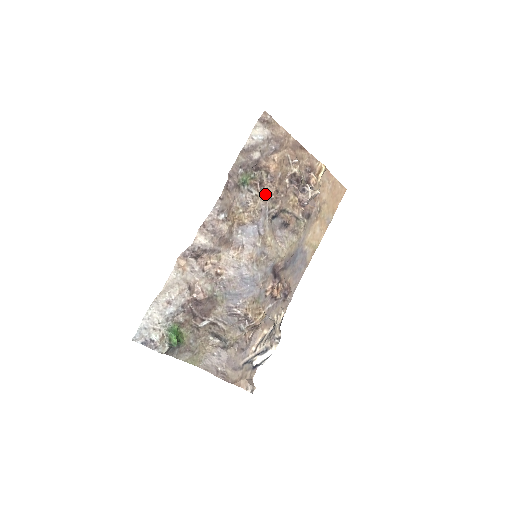
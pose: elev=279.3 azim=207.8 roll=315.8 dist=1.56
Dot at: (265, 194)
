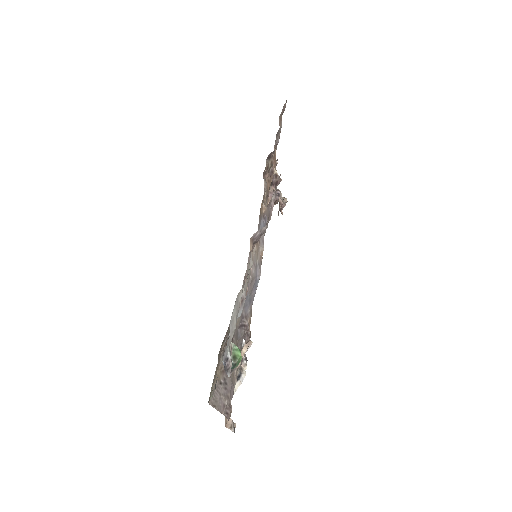
Dot at: occluded
